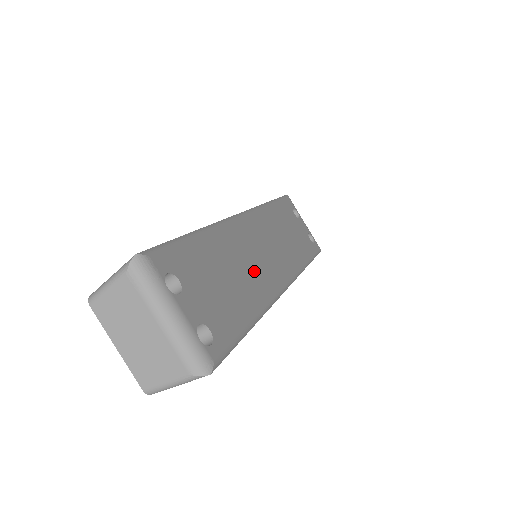
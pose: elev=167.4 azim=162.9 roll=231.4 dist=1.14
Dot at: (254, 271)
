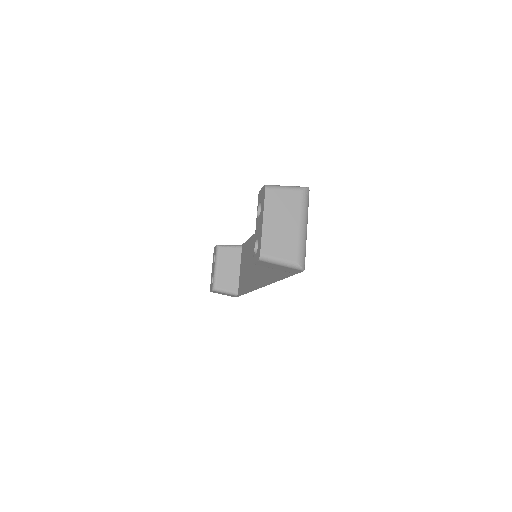
Dot at: occluded
